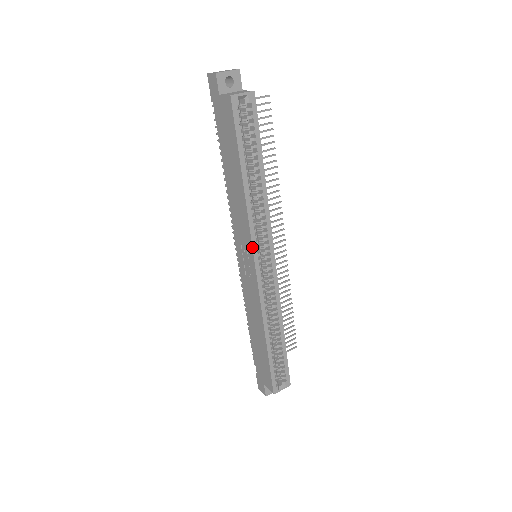
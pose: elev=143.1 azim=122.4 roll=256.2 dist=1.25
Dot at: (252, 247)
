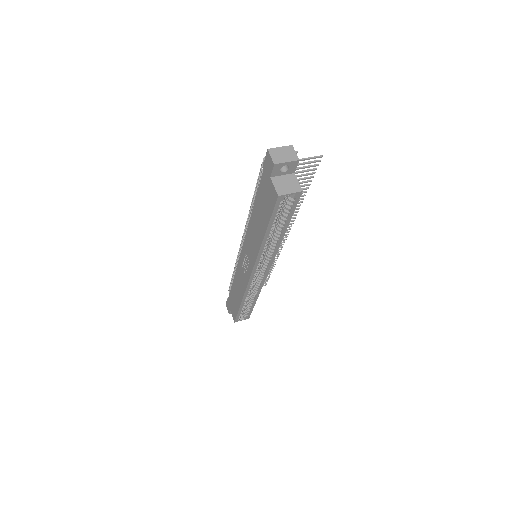
Dot at: (253, 267)
